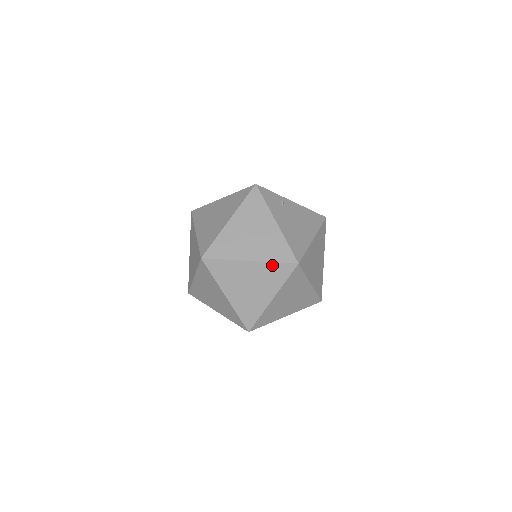
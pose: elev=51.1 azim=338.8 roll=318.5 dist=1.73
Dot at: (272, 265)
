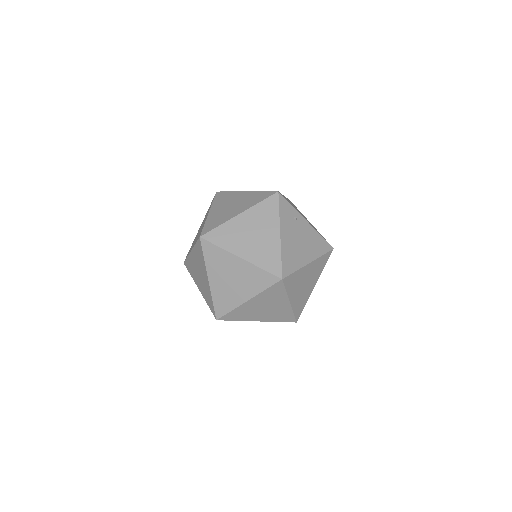
Dot at: (258, 270)
